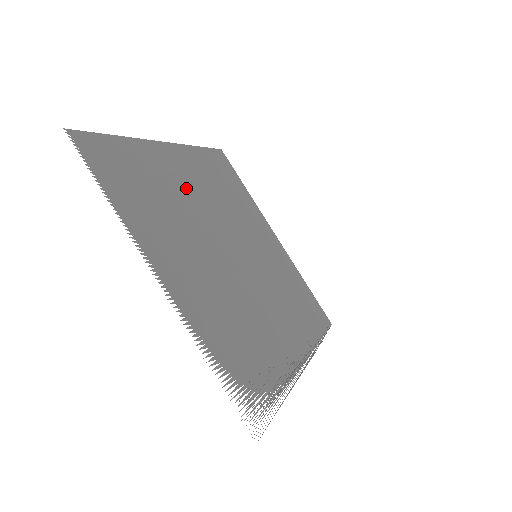
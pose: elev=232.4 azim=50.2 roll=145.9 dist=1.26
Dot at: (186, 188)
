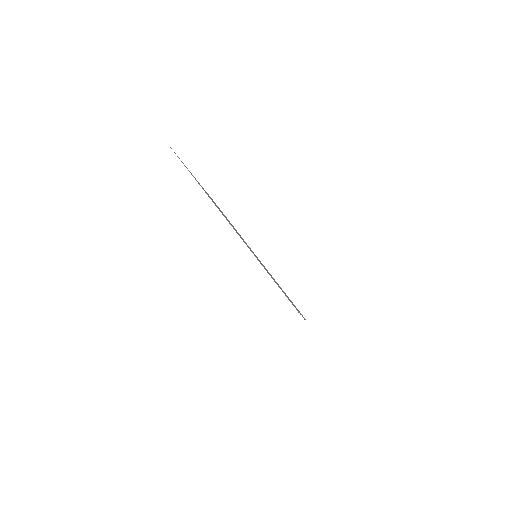
Dot at: occluded
